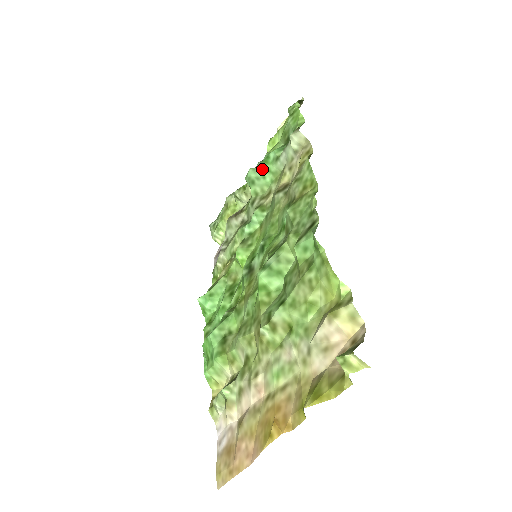
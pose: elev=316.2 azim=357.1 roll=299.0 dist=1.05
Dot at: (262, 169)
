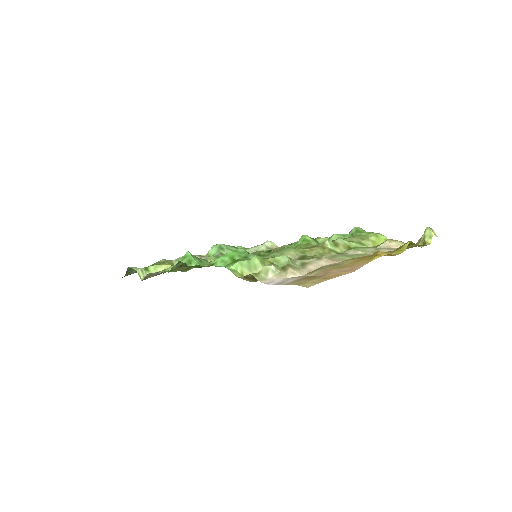
Dot at: (232, 247)
